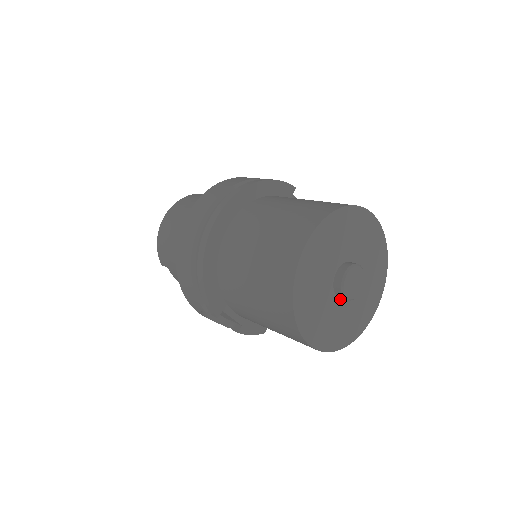
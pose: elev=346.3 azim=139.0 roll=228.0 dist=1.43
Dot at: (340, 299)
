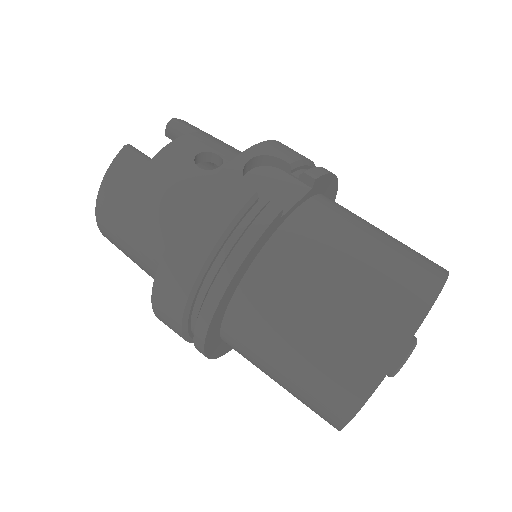
Dot at: occluded
